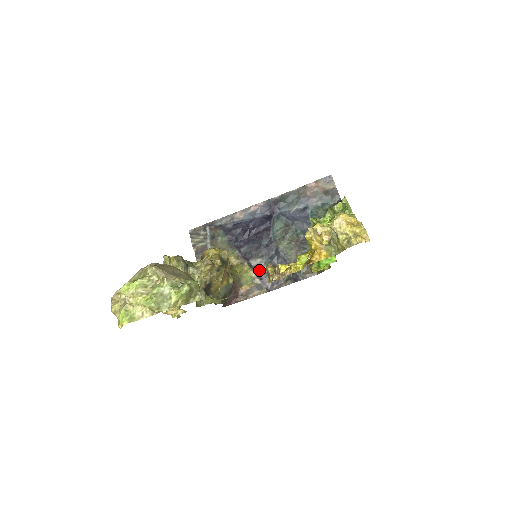
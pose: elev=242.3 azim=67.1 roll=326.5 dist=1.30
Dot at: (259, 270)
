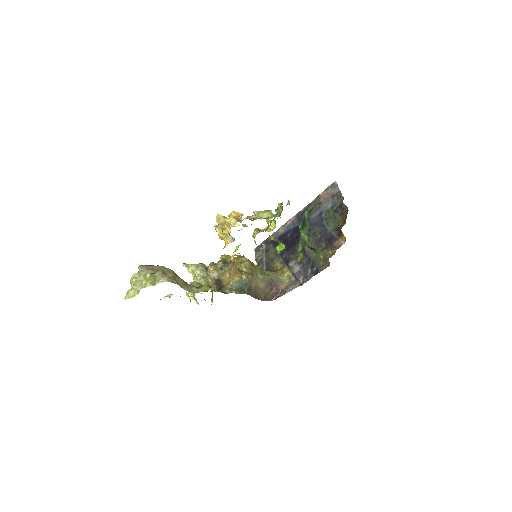
Dot at: (294, 270)
